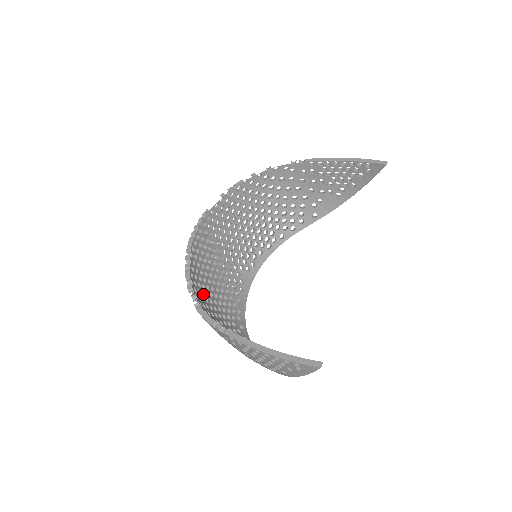
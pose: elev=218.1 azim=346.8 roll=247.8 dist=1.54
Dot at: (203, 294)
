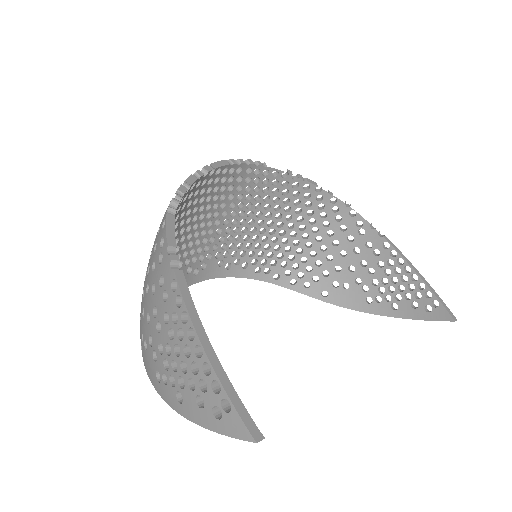
Dot at: (175, 220)
